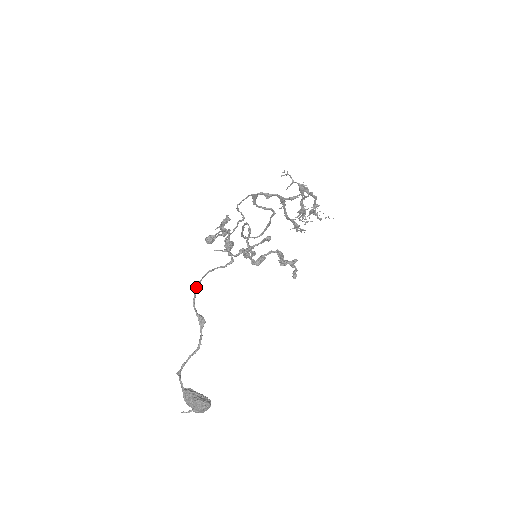
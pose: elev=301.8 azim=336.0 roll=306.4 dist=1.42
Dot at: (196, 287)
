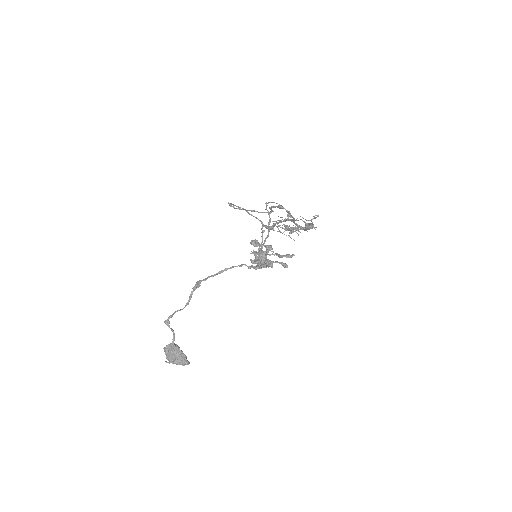
Dot at: (223, 271)
